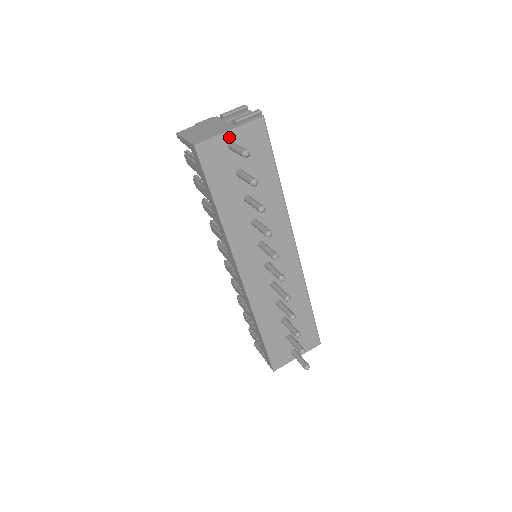
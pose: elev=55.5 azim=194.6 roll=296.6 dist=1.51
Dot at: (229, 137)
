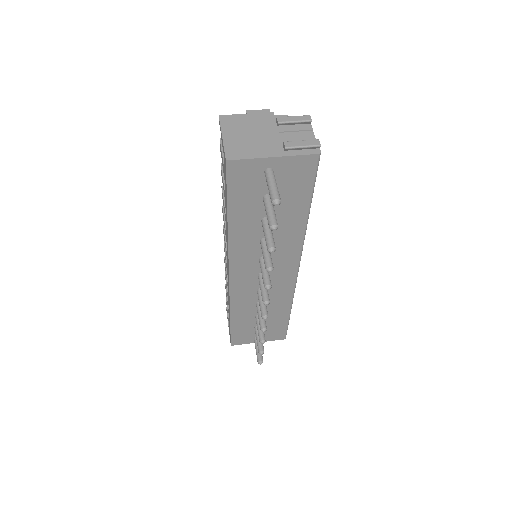
Dot at: (270, 163)
